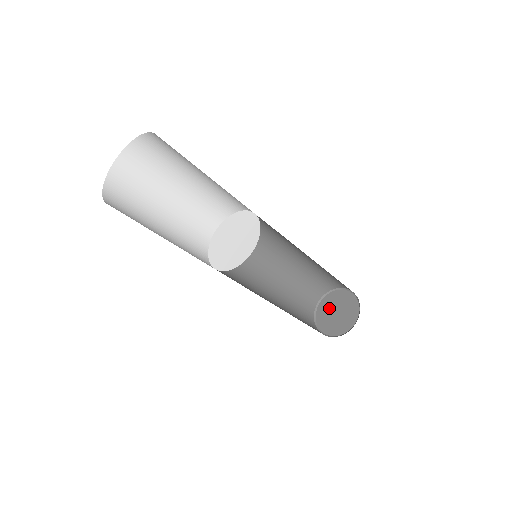
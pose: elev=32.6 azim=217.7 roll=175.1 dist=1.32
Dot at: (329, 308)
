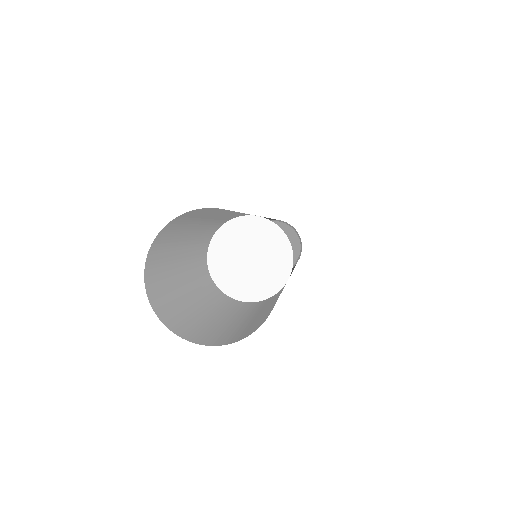
Dot at: occluded
